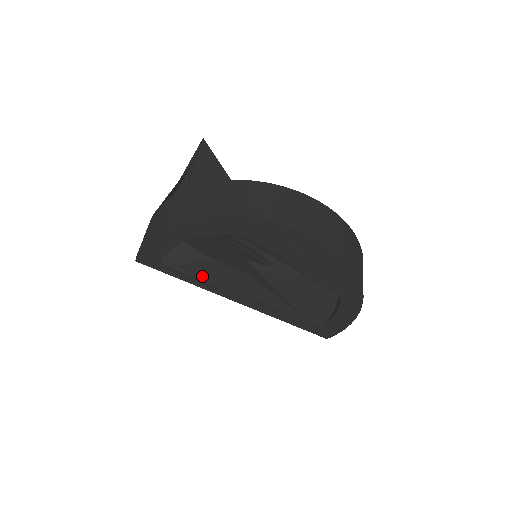
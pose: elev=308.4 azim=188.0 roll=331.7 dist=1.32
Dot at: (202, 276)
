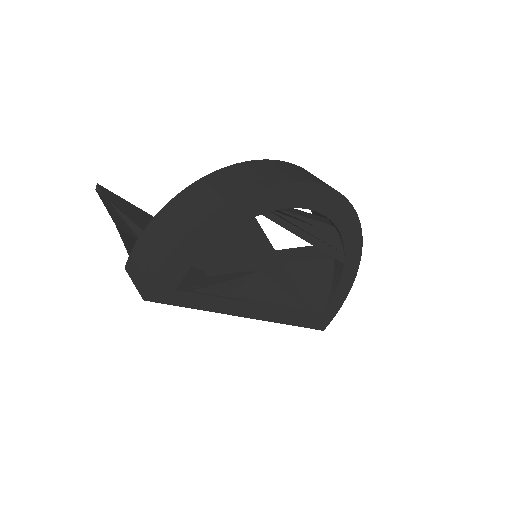
Dot at: (221, 292)
